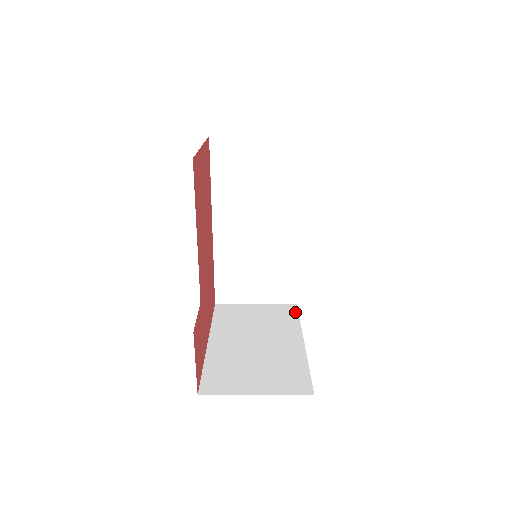
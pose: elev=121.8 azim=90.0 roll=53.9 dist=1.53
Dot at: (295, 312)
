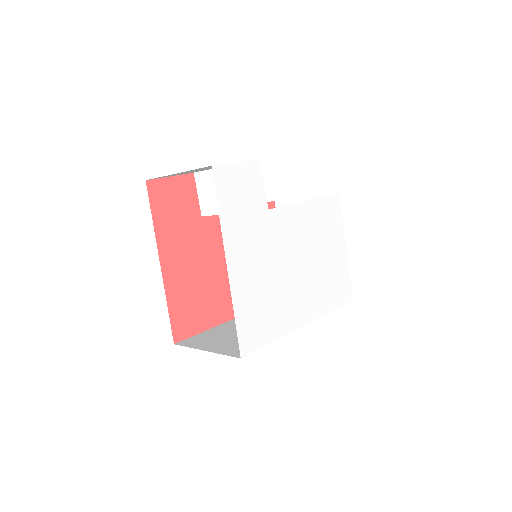
Dot at: occluded
